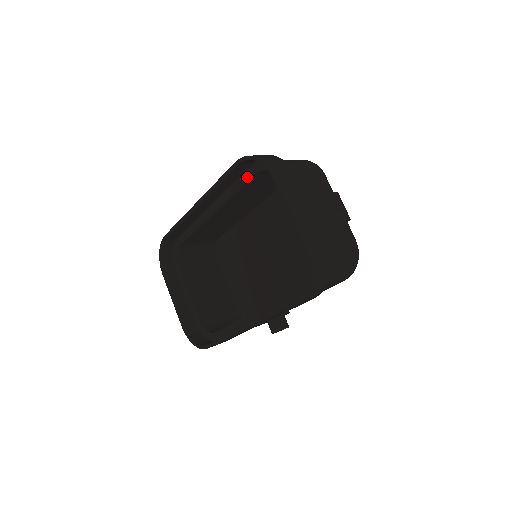
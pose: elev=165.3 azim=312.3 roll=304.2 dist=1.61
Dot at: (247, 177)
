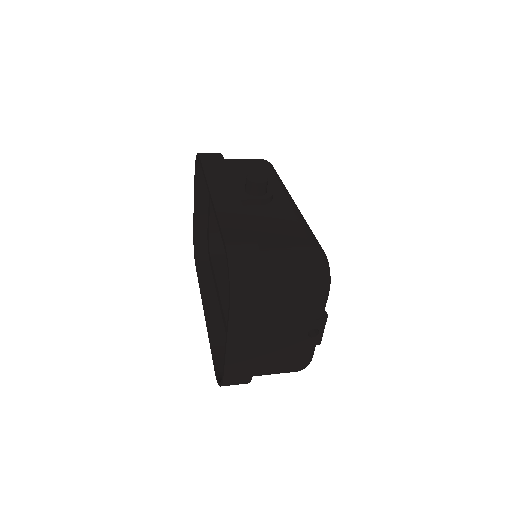
Dot at: occluded
